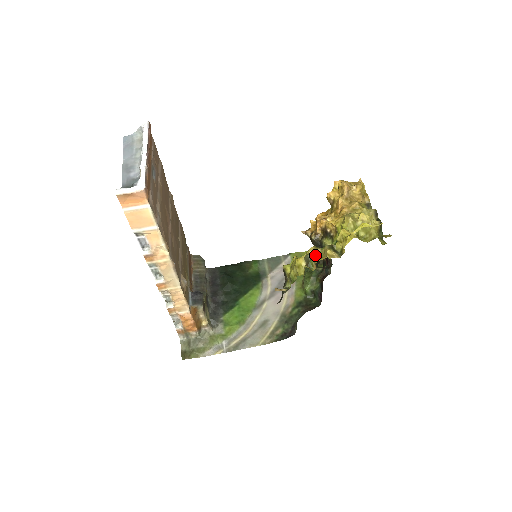
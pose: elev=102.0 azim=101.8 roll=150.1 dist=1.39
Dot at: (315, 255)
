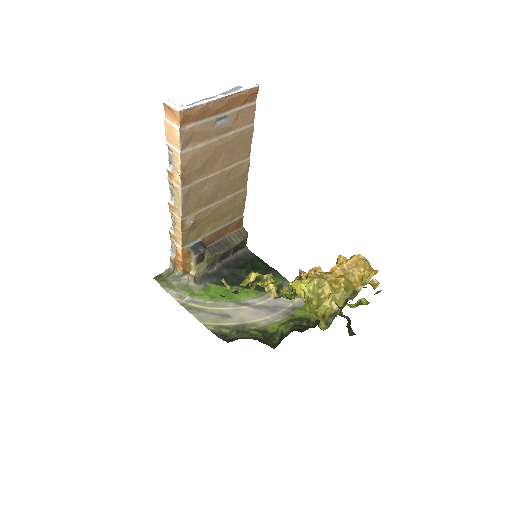
Dot at: (266, 281)
